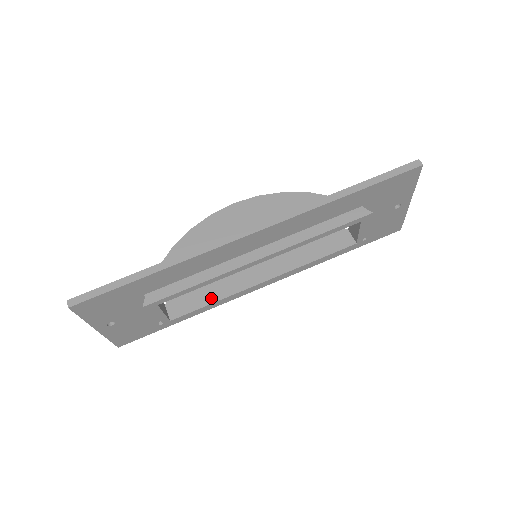
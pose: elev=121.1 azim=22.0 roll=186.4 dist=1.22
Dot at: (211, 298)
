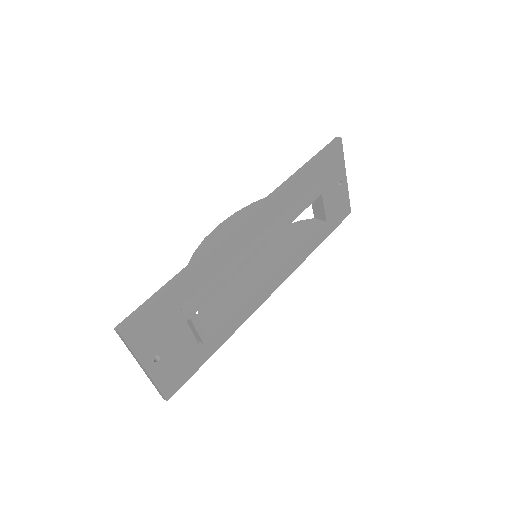
Dot at: (235, 307)
